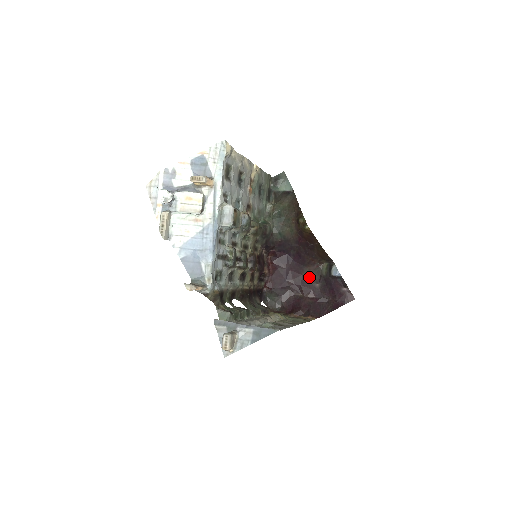
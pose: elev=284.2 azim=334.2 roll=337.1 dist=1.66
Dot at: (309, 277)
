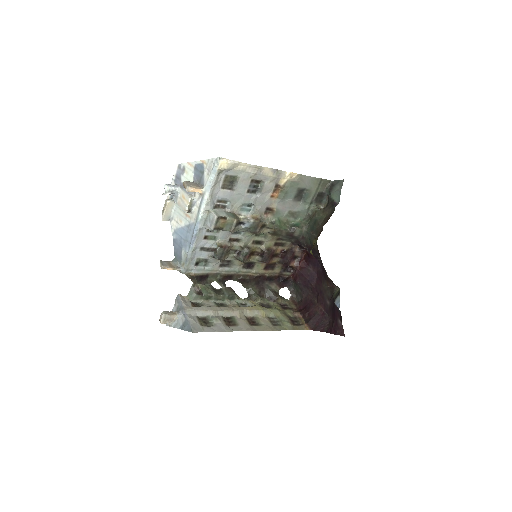
Dot at: (326, 291)
